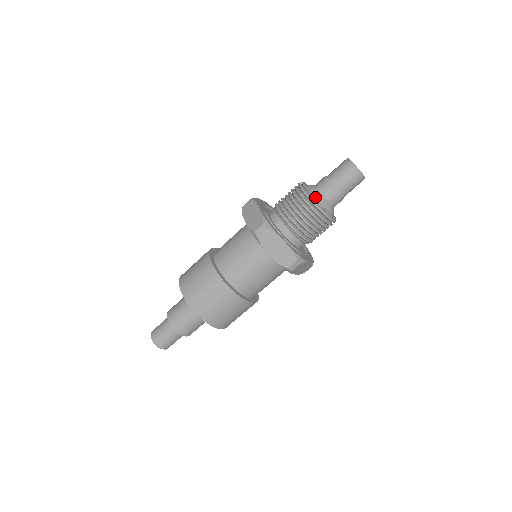
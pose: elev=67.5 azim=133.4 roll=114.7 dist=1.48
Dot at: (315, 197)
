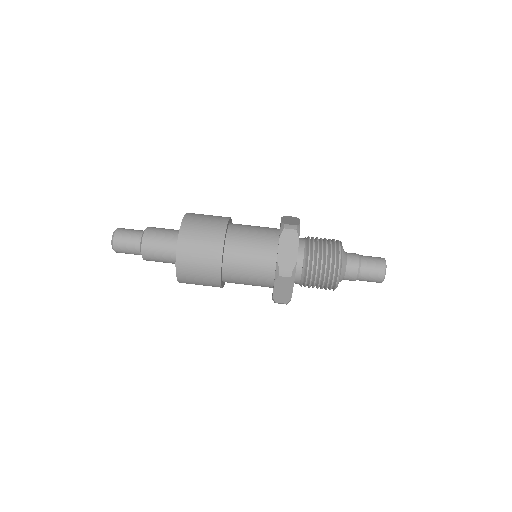
Dot at: occluded
